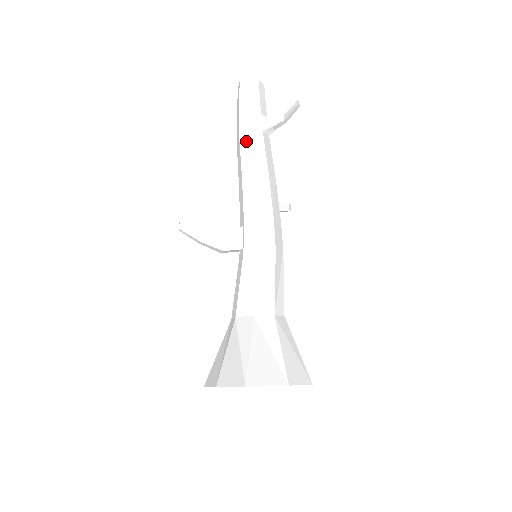
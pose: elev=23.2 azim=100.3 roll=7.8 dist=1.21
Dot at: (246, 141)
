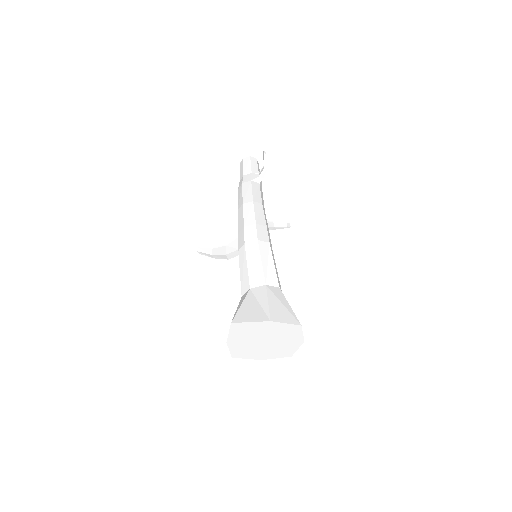
Dot at: (240, 190)
